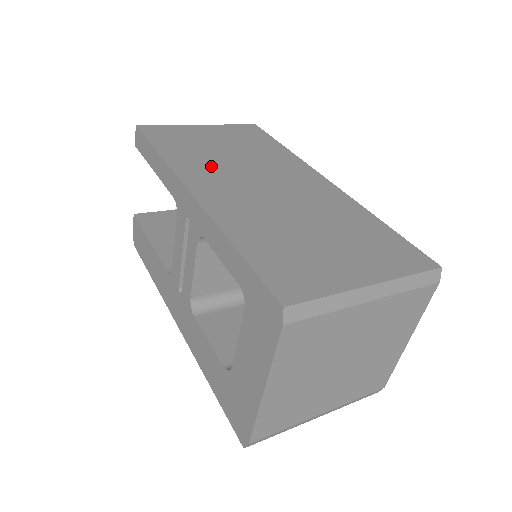
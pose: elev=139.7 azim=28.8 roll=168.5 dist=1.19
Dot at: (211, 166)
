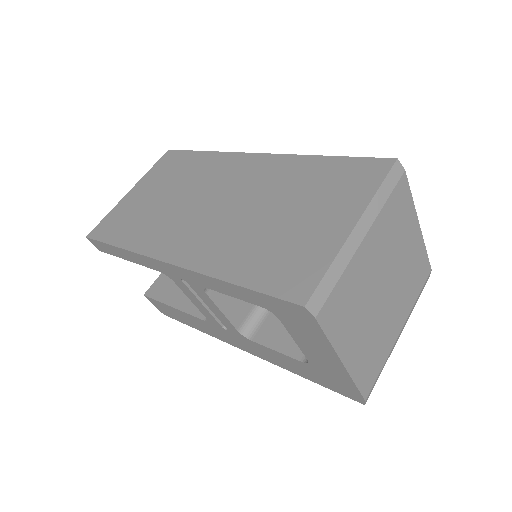
Dot at: (165, 224)
